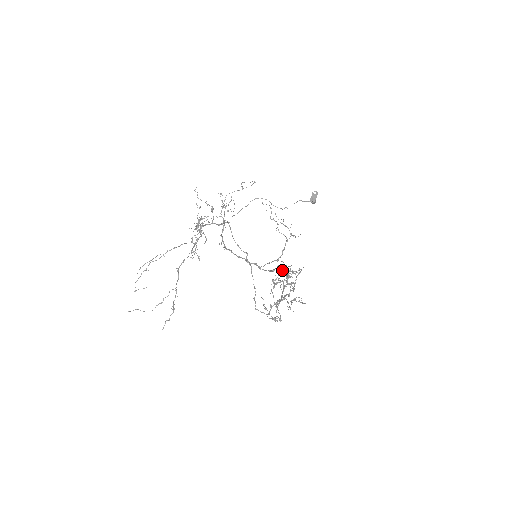
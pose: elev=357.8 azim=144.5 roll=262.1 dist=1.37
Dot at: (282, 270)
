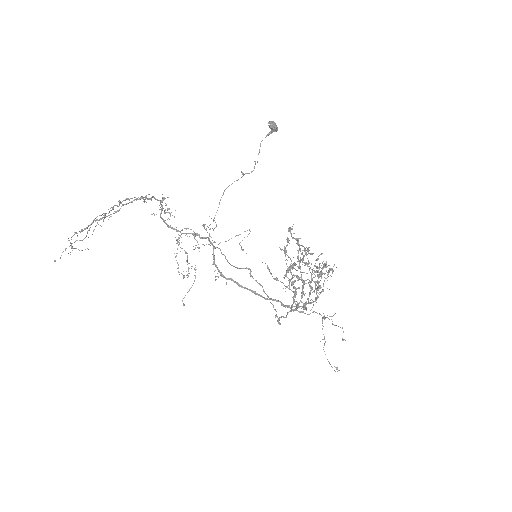
Dot at: (323, 318)
